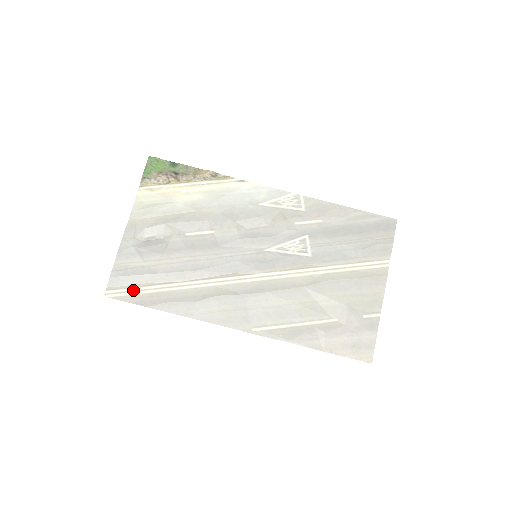
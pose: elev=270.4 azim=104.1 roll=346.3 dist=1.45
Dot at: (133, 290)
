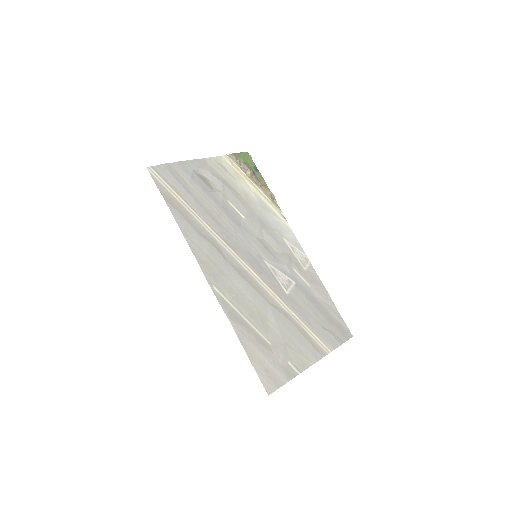
Dot at: (167, 185)
